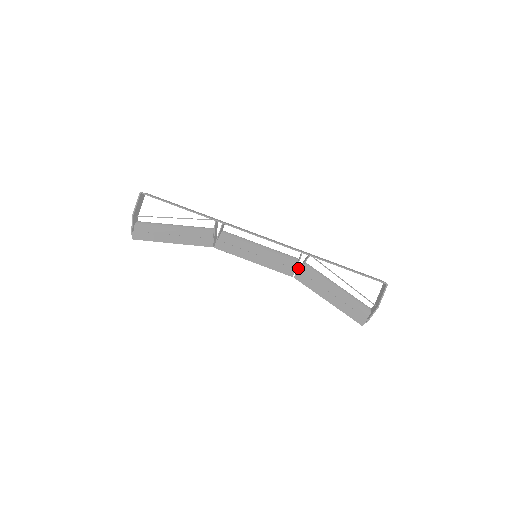
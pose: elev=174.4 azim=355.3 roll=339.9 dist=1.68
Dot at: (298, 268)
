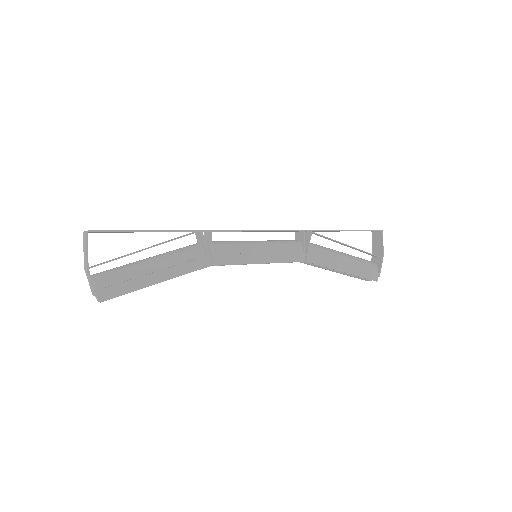
Dot at: occluded
